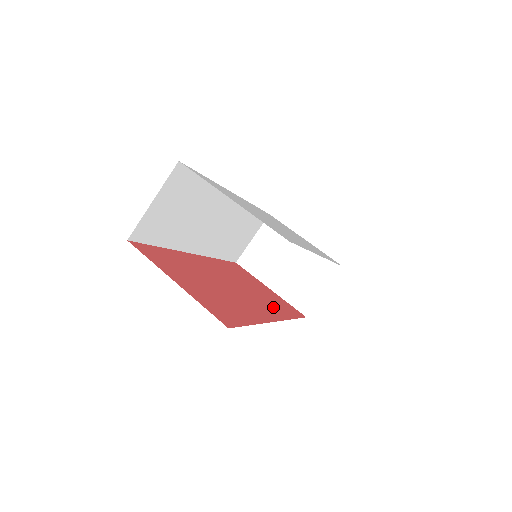
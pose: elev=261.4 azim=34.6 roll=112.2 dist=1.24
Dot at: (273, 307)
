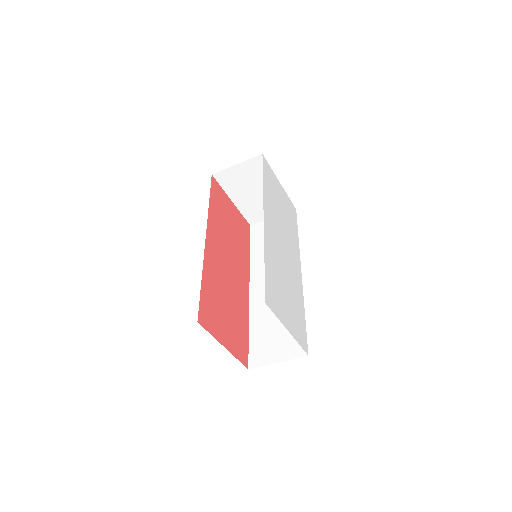
Dot at: (243, 257)
